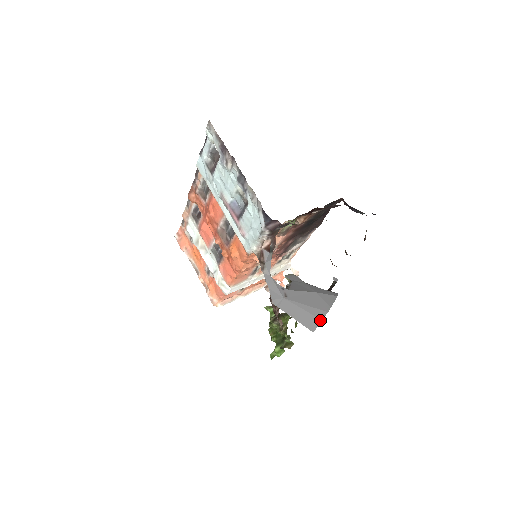
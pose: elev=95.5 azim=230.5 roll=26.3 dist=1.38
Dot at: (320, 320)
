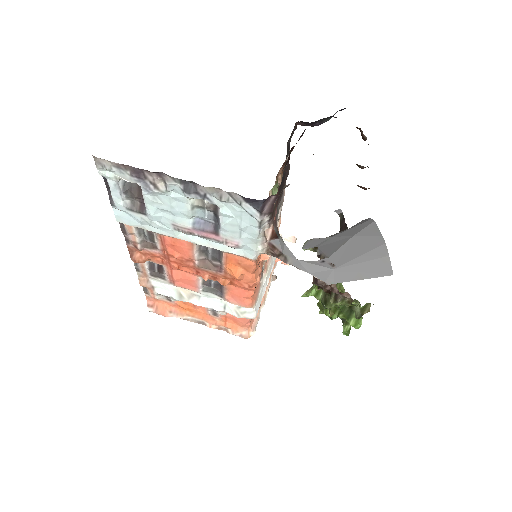
Dot at: (387, 257)
